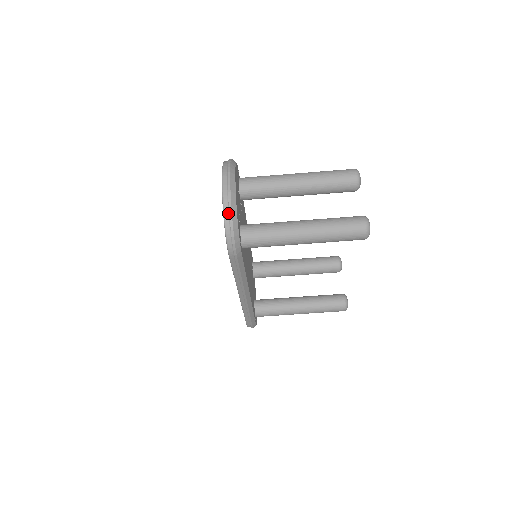
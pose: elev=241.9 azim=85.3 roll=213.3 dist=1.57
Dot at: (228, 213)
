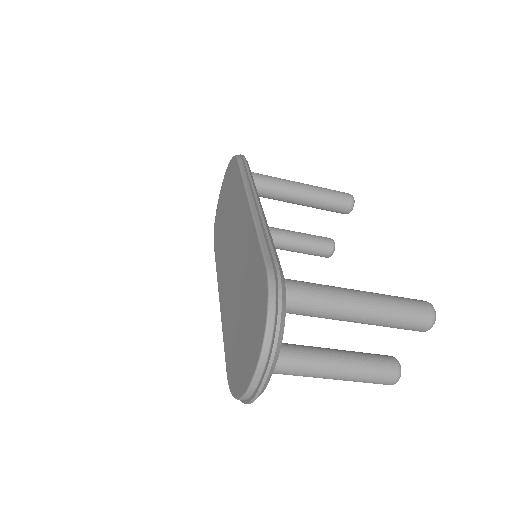
Dot at: (246, 399)
